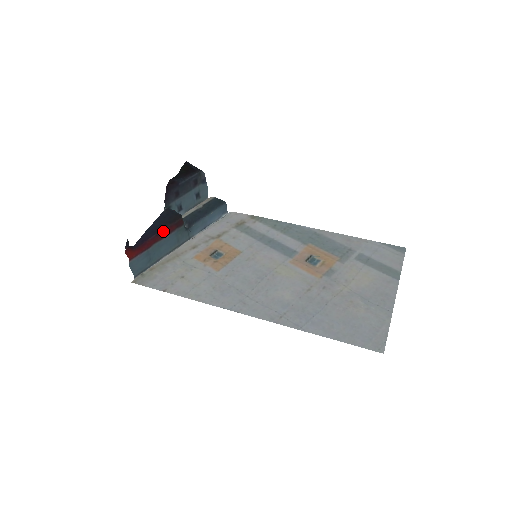
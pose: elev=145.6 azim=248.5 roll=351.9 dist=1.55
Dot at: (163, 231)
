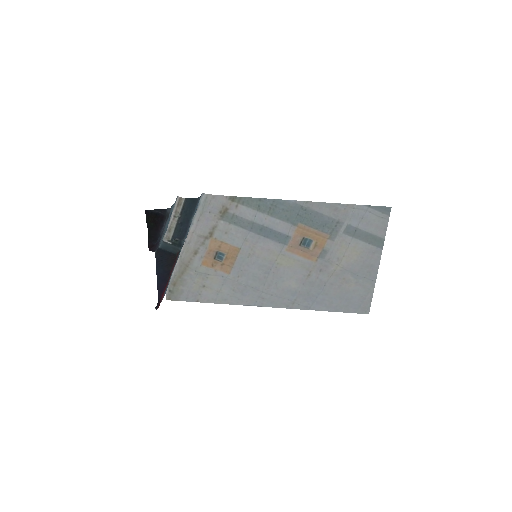
Dot at: (170, 274)
